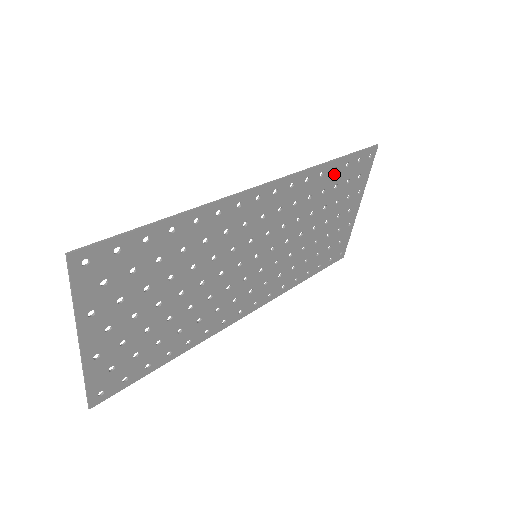
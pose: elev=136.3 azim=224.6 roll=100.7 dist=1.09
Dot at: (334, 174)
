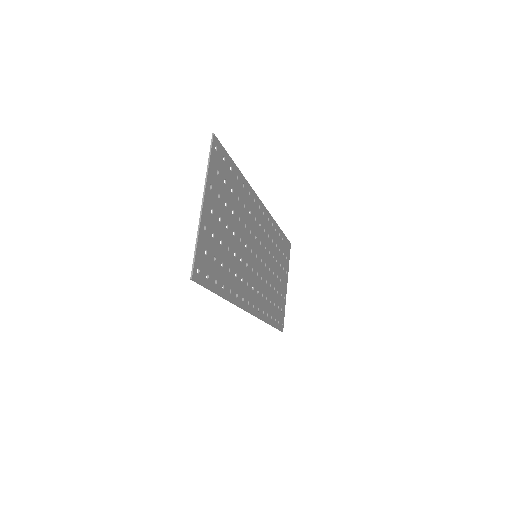
Dot at: (279, 238)
